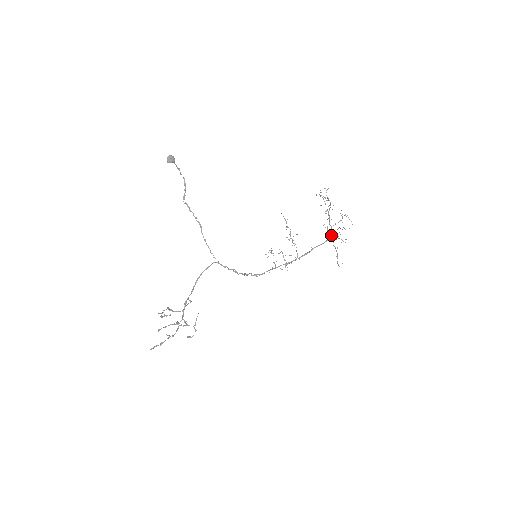
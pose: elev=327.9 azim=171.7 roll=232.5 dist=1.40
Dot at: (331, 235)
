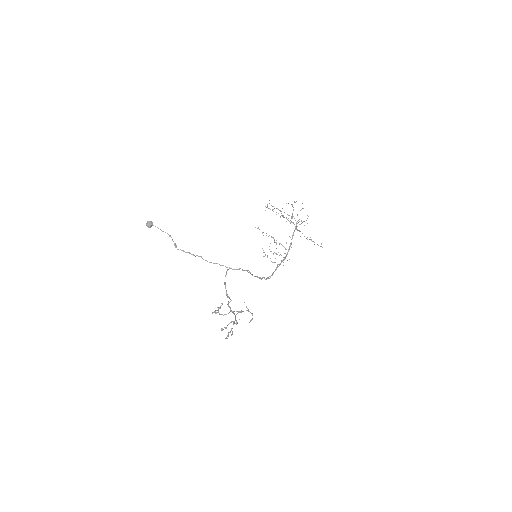
Dot at: (298, 230)
